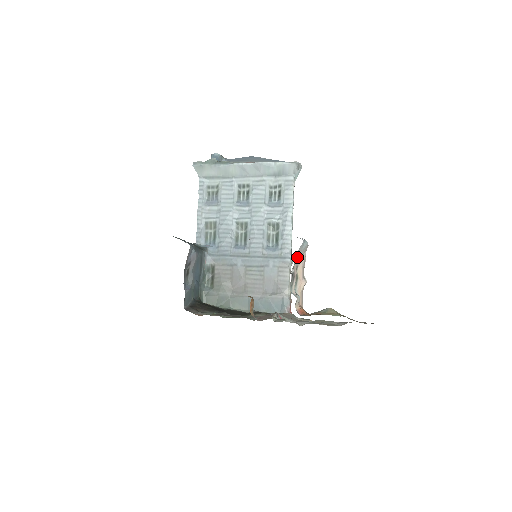
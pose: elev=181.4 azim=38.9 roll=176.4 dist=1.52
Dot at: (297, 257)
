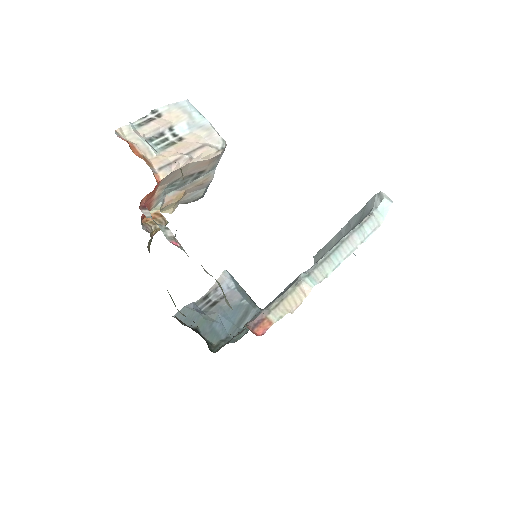
Dot at: (176, 119)
